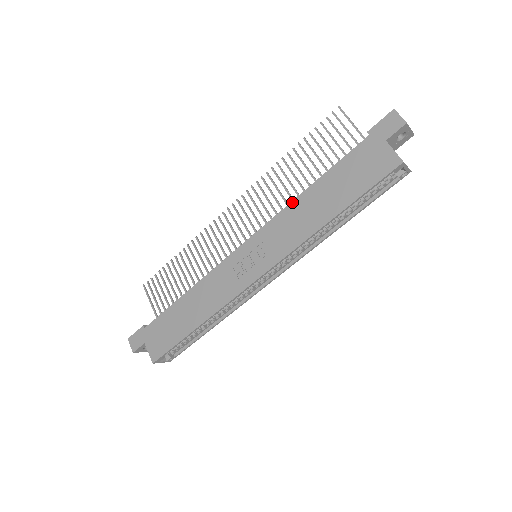
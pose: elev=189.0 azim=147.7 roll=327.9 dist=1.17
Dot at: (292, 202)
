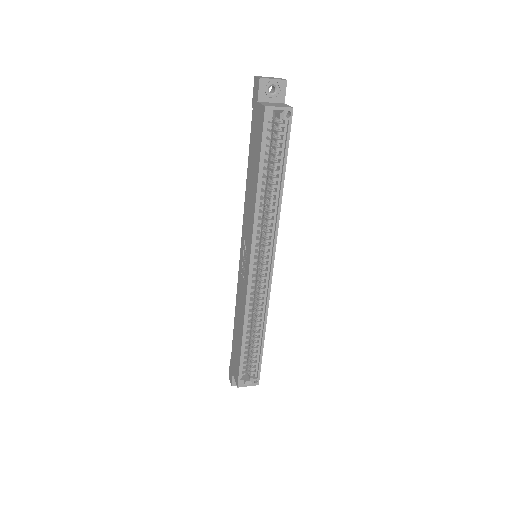
Dot at: (245, 196)
